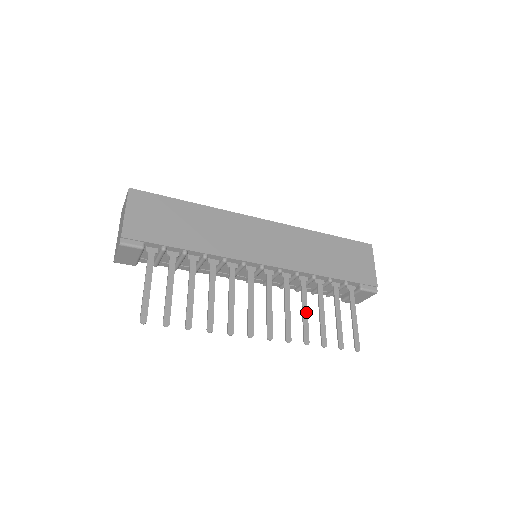
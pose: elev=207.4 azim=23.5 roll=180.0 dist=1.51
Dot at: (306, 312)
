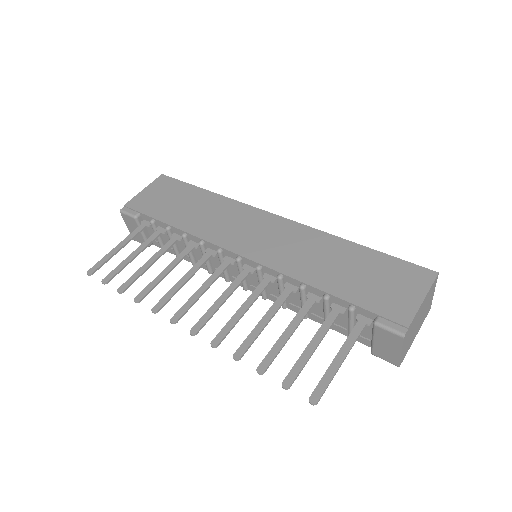
Dot at: (264, 323)
